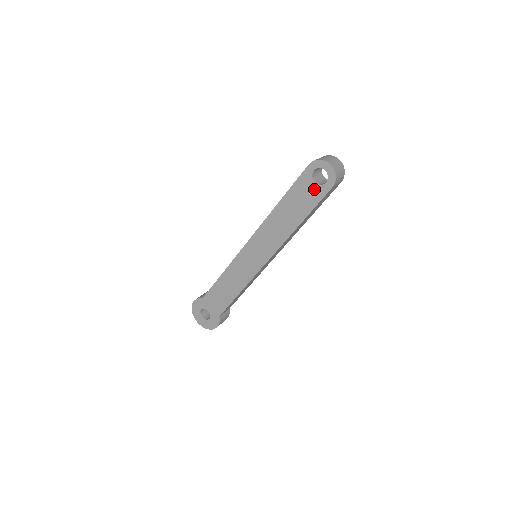
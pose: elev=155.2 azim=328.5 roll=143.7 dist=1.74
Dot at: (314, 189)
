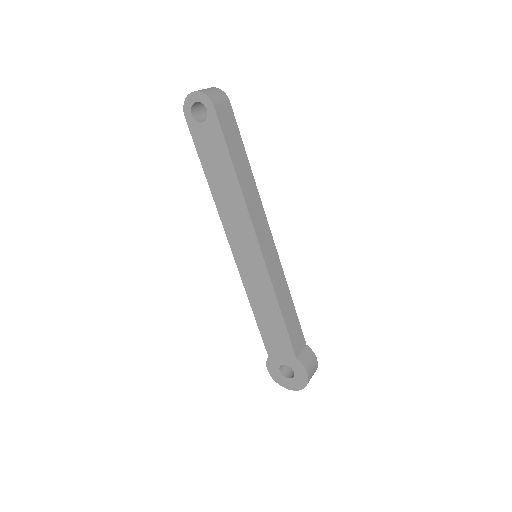
Dot at: (208, 128)
